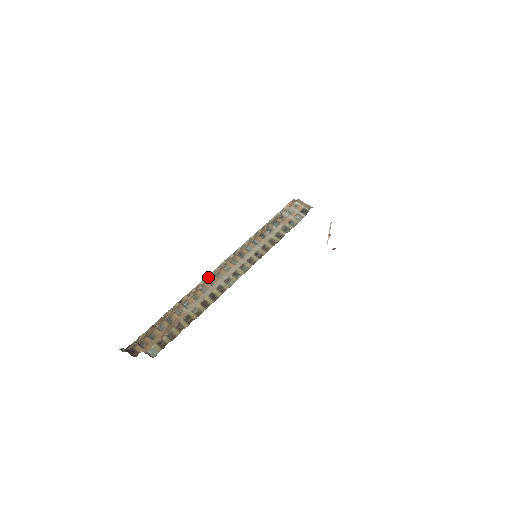
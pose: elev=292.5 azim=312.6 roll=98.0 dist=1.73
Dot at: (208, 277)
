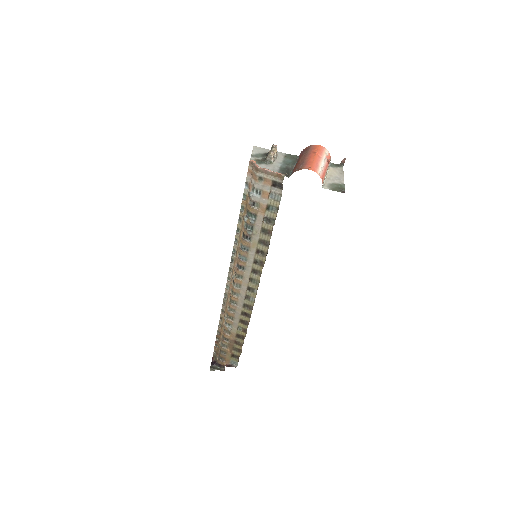
Dot at: (226, 293)
